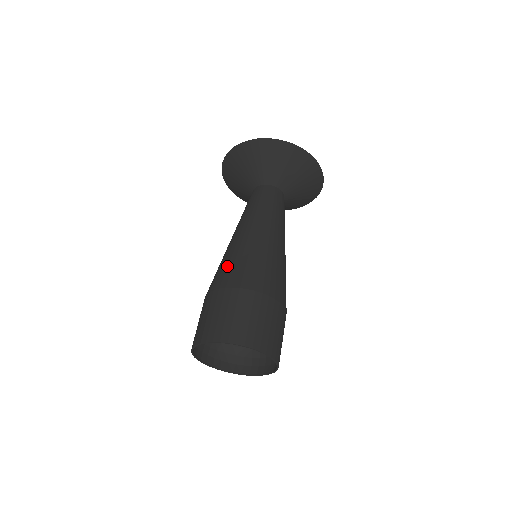
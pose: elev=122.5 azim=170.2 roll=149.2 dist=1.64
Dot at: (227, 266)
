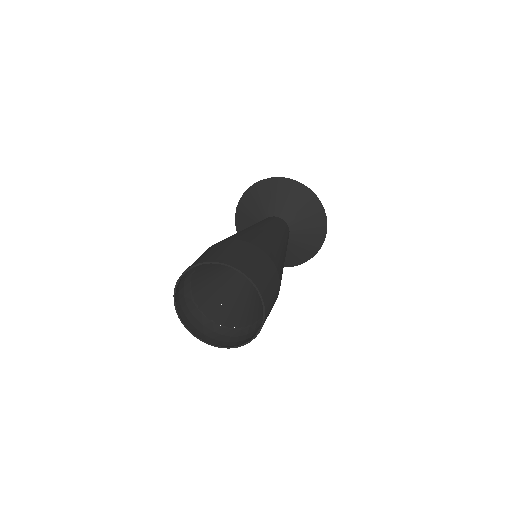
Dot at: occluded
